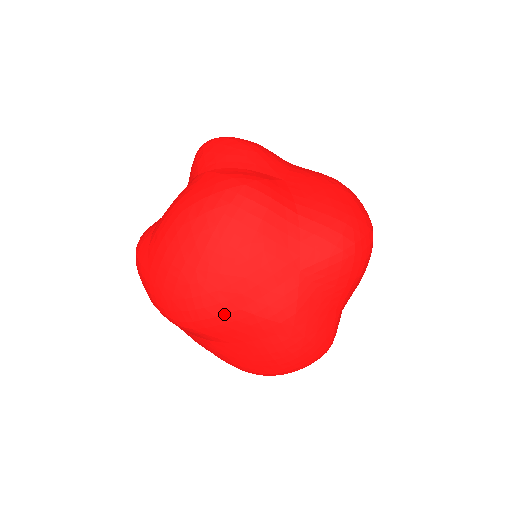
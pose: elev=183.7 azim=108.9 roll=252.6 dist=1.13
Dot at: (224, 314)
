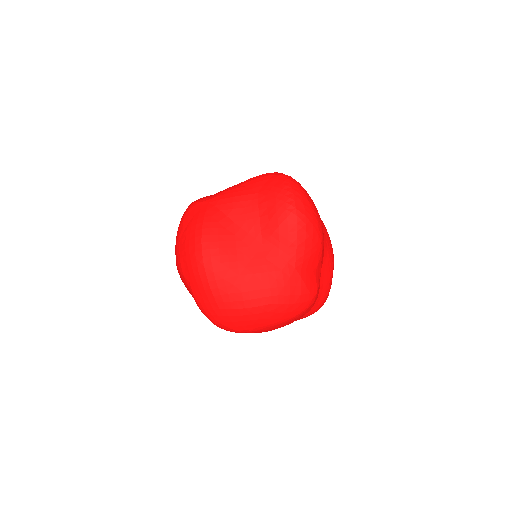
Dot at: occluded
